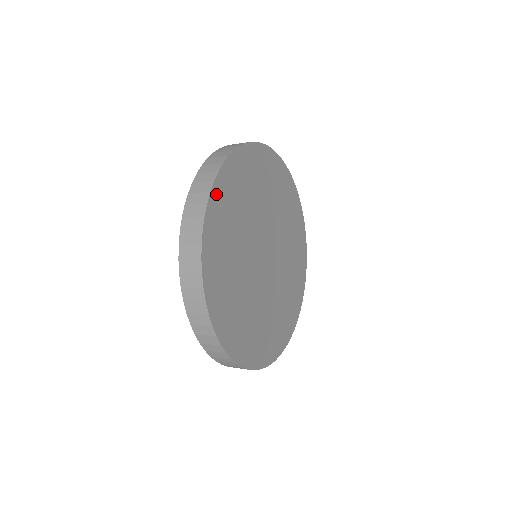
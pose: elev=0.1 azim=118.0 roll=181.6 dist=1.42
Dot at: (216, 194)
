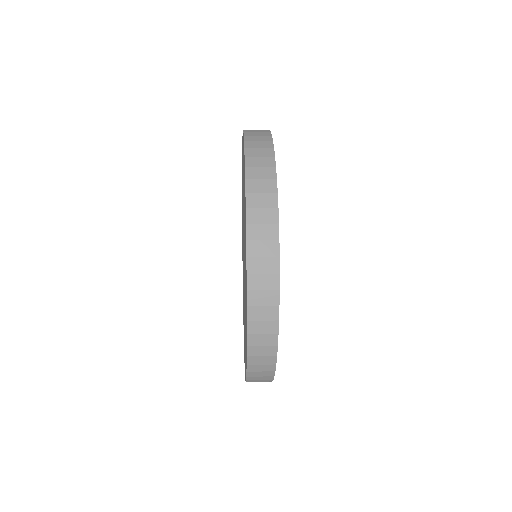
Dot at: occluded
